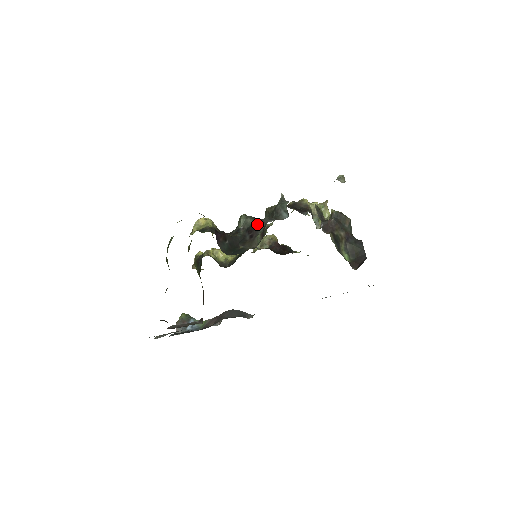
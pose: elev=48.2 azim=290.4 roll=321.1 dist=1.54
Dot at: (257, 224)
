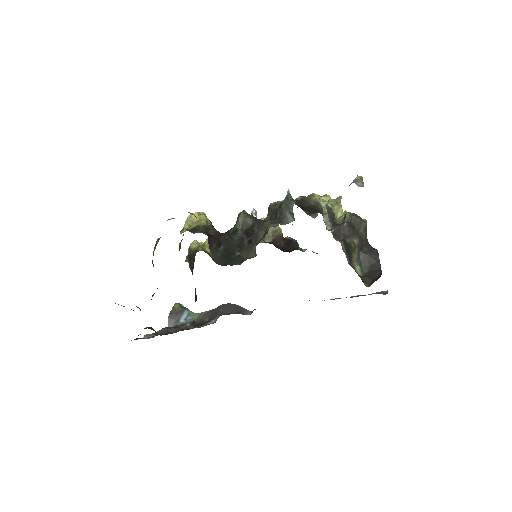
Dot at: (257, 227)
